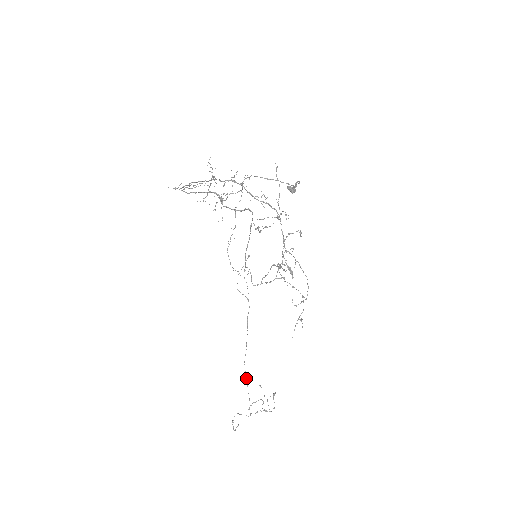
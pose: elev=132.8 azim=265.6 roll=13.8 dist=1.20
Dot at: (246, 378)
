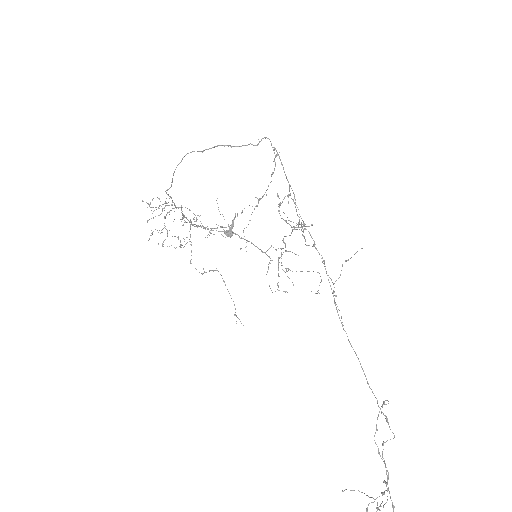
Dot at: occluded
